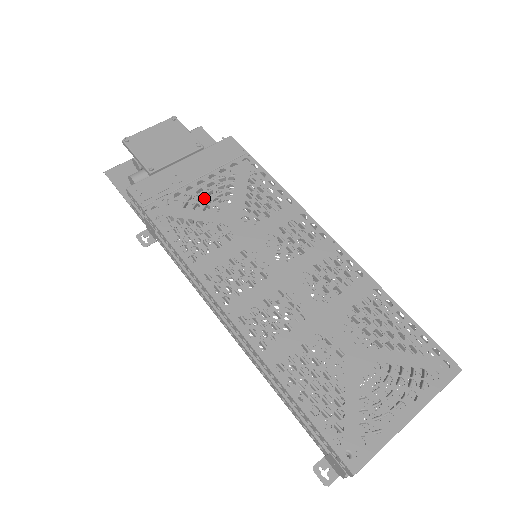
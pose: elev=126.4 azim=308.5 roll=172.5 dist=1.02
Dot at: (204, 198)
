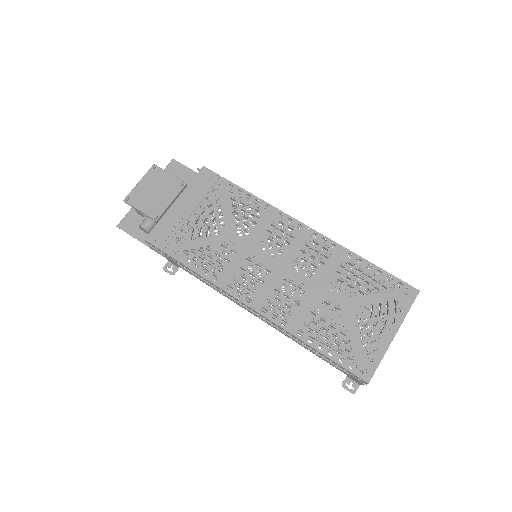
Dot at: occluded
